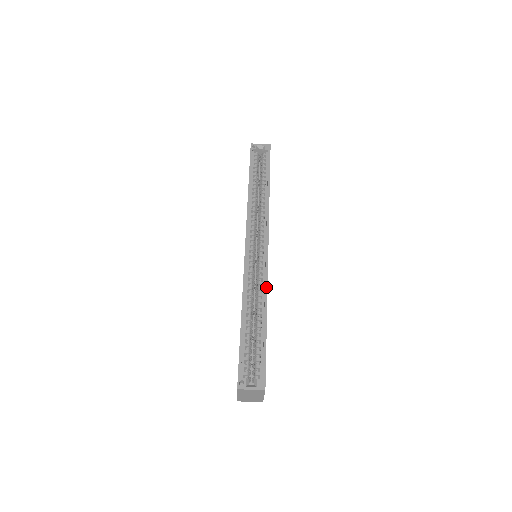
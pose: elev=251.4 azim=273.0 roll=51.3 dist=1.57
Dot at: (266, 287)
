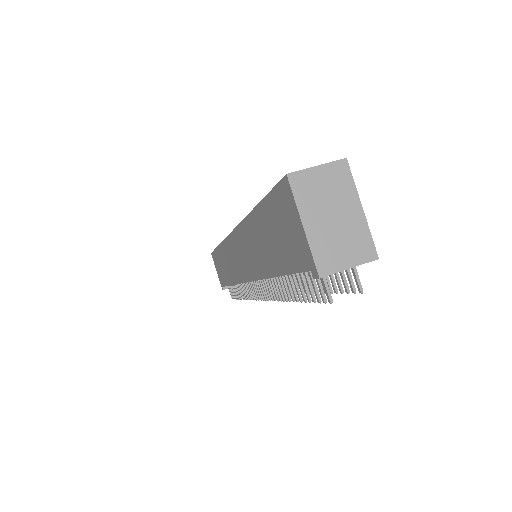
Dot at: occluded
